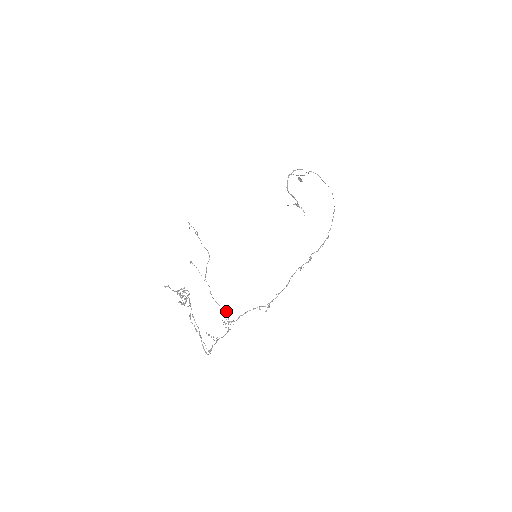
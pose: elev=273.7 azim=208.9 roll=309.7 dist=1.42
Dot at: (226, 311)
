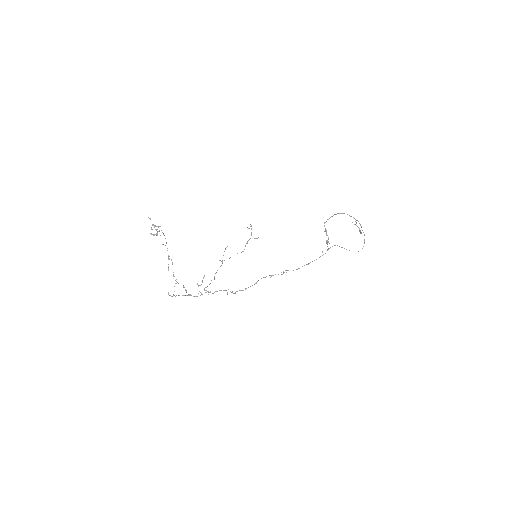
Dot at: (203, 277)
